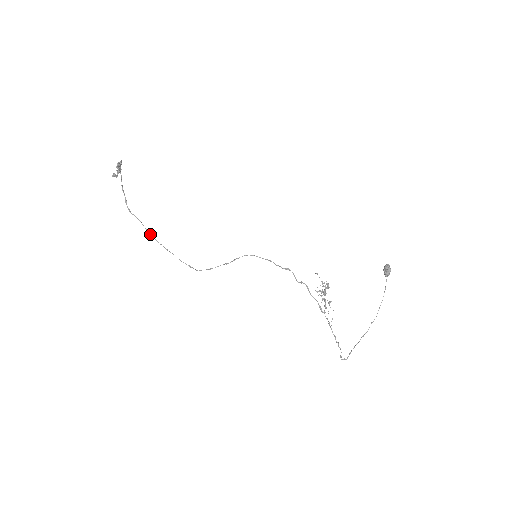
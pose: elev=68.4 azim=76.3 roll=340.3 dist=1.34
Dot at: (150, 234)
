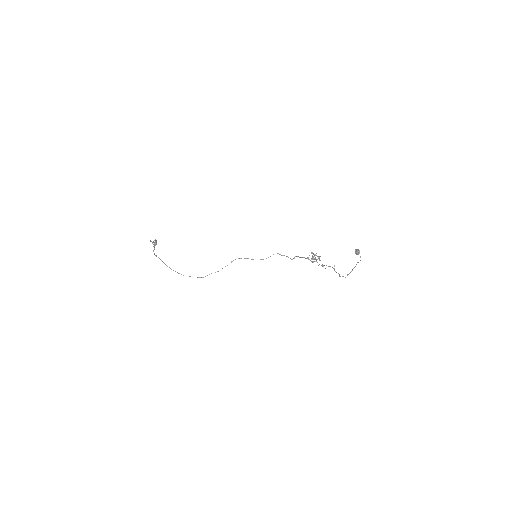
Dot at: occluded
